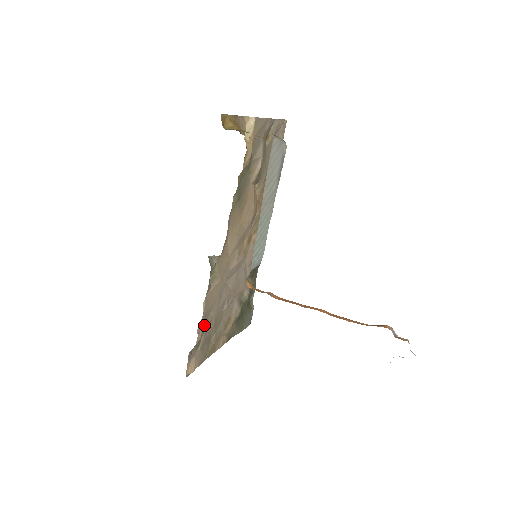
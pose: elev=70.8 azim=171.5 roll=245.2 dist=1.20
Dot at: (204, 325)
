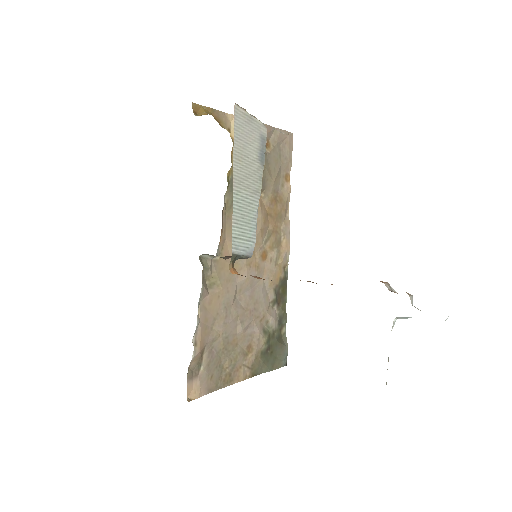
Dot at: (204, 338)
